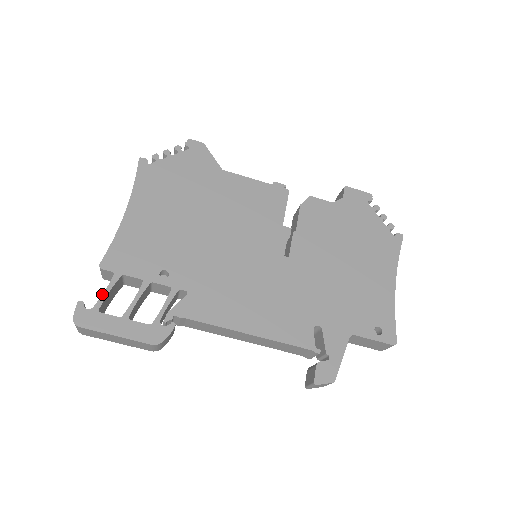
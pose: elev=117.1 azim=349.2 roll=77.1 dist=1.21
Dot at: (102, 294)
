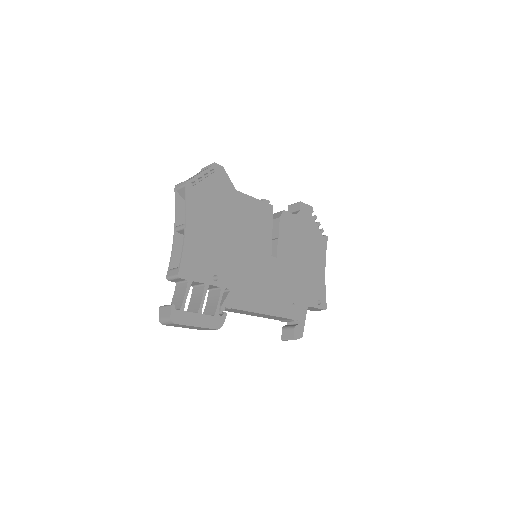
Dot at: (184, 298)
